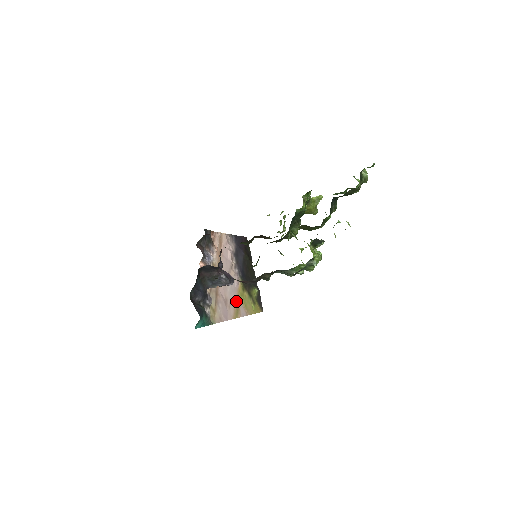
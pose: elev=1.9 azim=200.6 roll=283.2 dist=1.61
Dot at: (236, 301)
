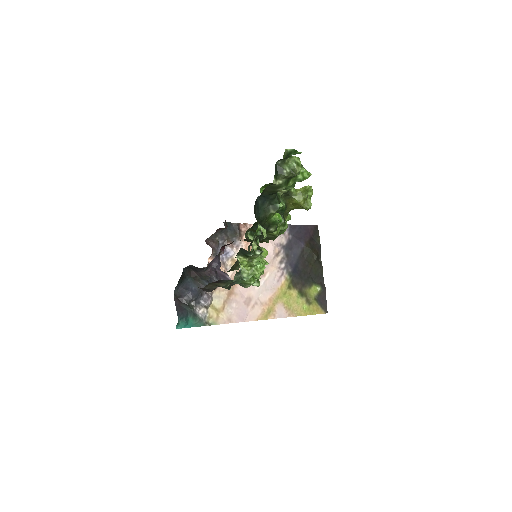
Dot at: (271, 300)
